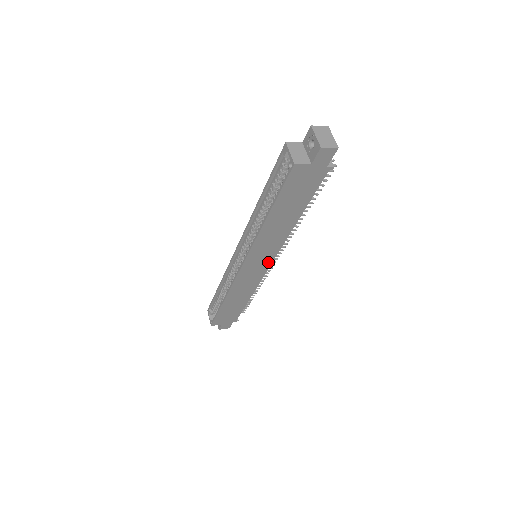
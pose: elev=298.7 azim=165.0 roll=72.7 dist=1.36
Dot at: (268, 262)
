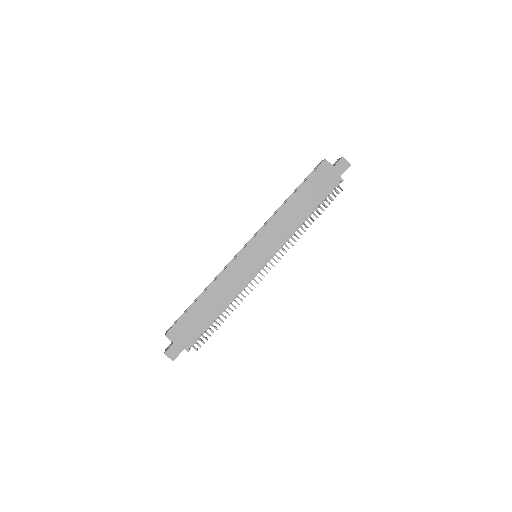
Dot at: (264, 259)
